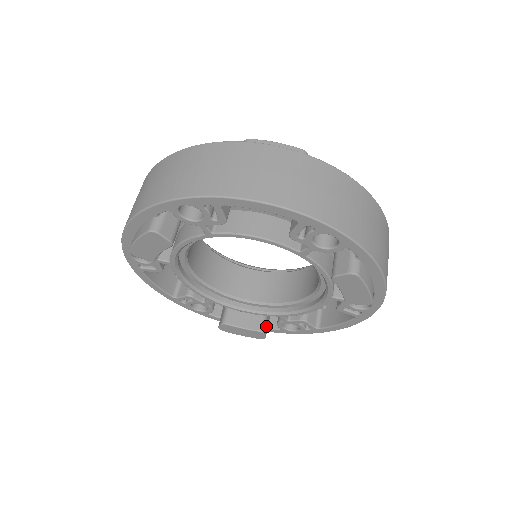
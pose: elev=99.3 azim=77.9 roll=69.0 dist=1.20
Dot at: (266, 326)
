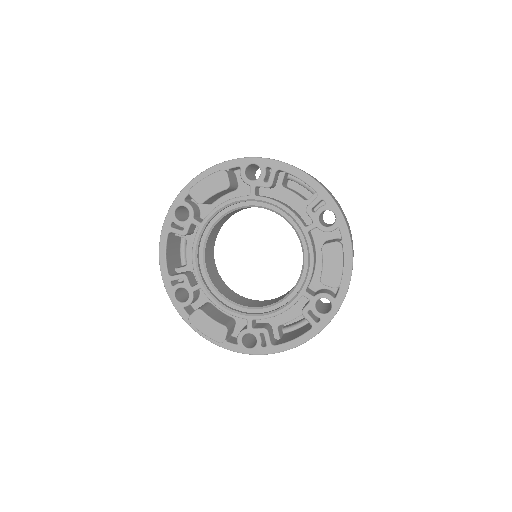
Dot at: (229, 332)
